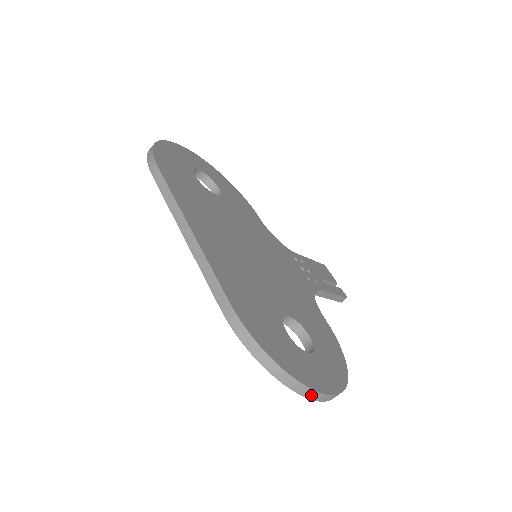
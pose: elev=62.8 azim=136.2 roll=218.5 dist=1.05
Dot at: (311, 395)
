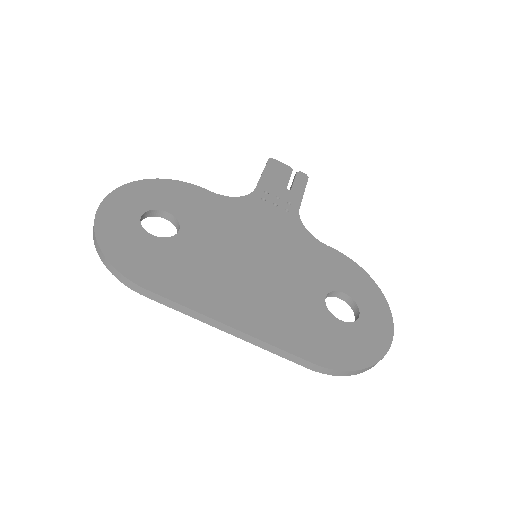
Dot at: occluded
